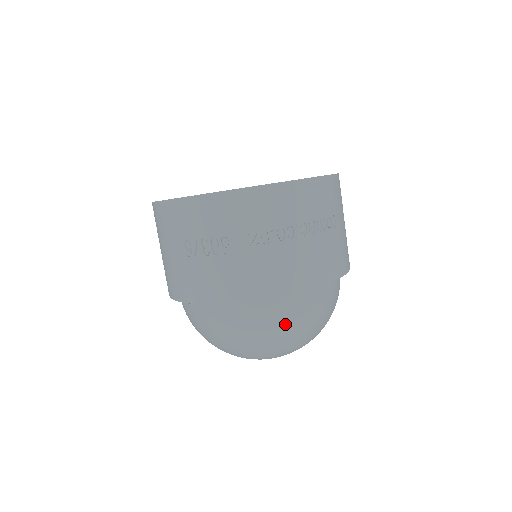
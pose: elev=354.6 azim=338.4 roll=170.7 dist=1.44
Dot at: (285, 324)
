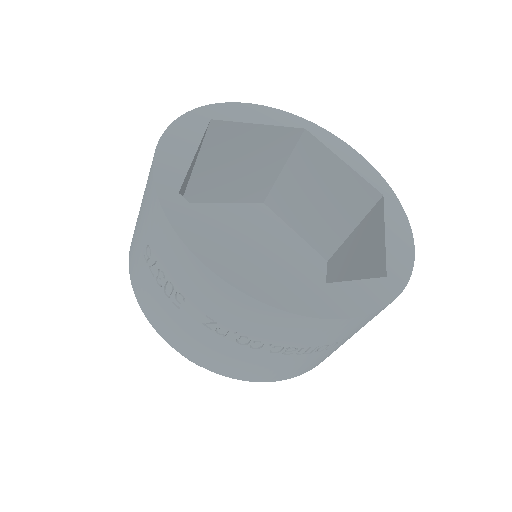
Dot at: occluded
